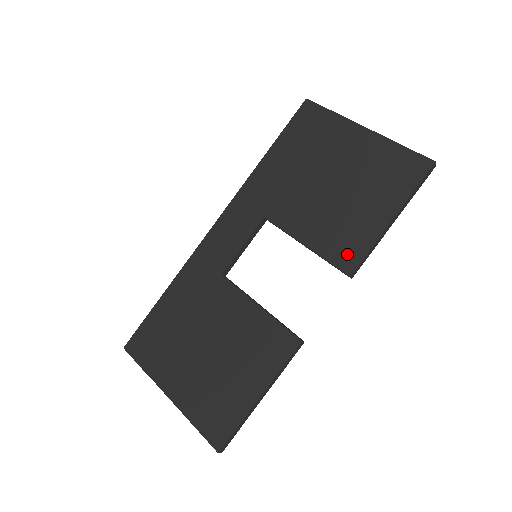
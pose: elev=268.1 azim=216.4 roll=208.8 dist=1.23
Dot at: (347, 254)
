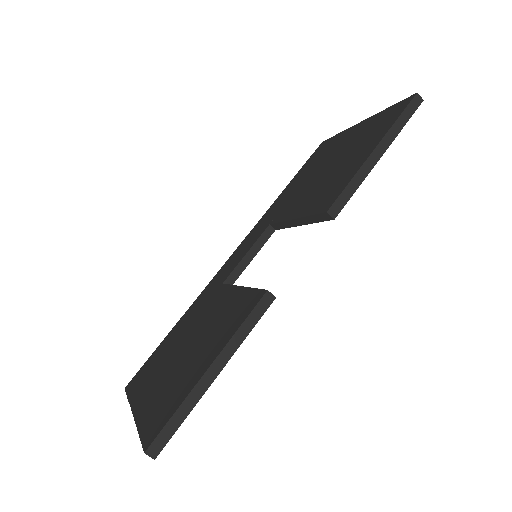
Dot at: (328, 199)
